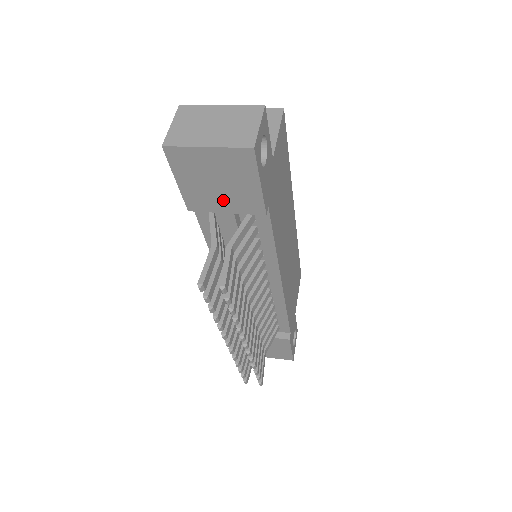
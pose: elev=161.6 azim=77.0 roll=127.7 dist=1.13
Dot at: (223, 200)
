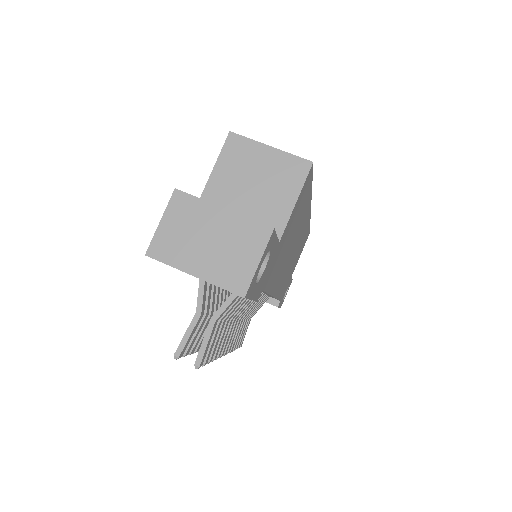
Dot at: occluded
